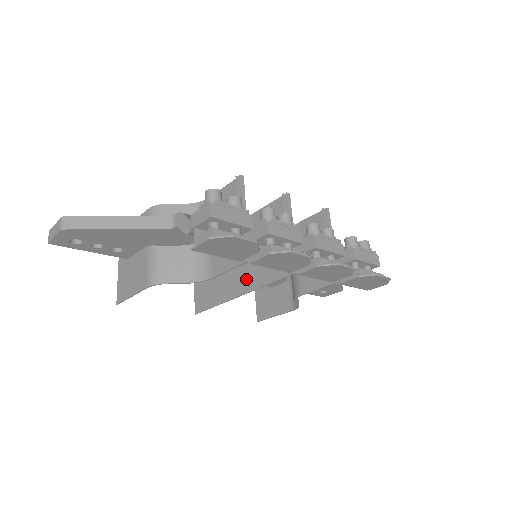
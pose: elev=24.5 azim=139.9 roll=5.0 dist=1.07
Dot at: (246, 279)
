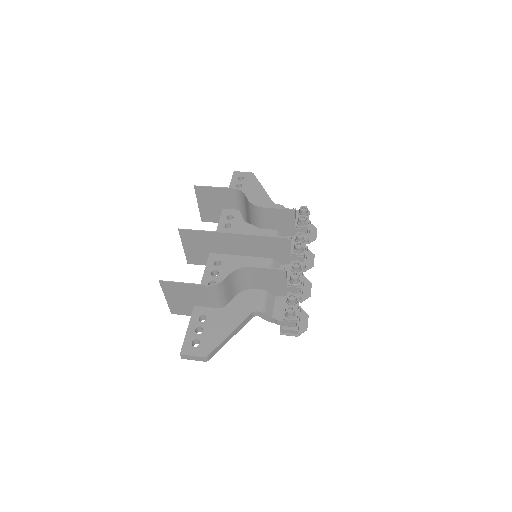
Dot at: occluded
